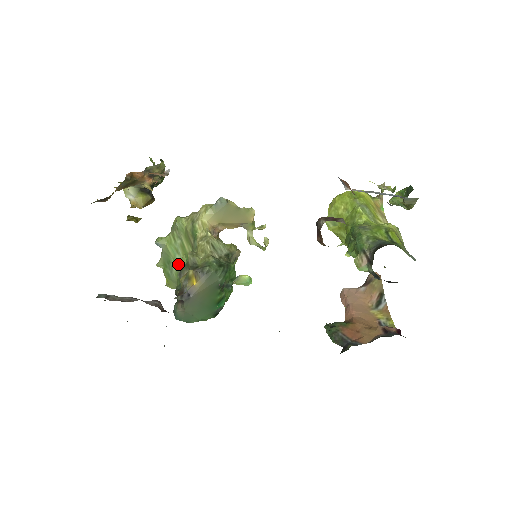
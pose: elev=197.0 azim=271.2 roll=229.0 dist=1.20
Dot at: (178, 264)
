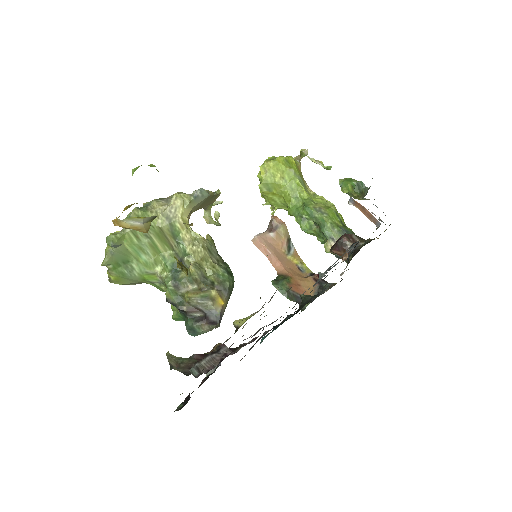
Dot at: (146, 265)
